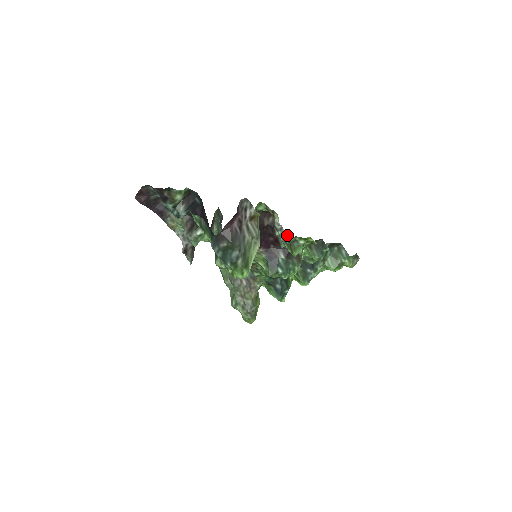
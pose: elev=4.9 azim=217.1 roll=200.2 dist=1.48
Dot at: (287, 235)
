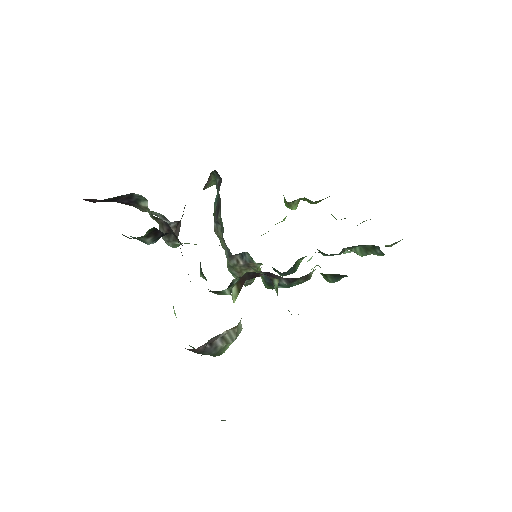
Dot at: occluded
